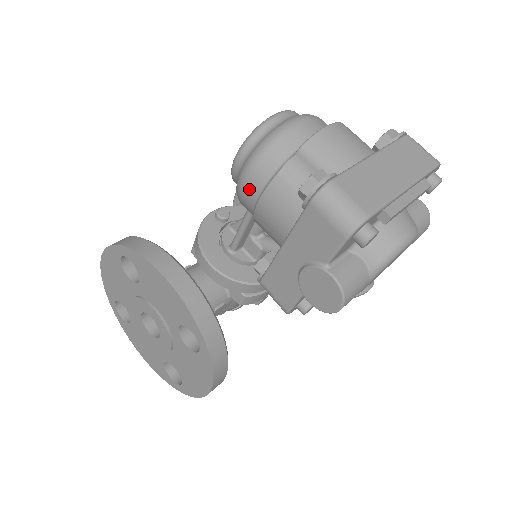
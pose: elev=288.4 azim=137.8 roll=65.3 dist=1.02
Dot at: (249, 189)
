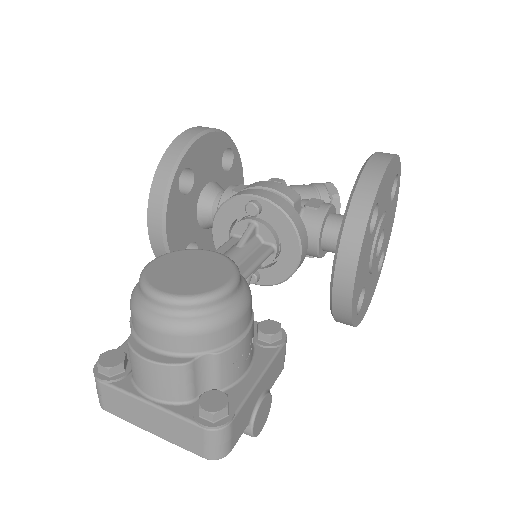
Dot at: occluded
